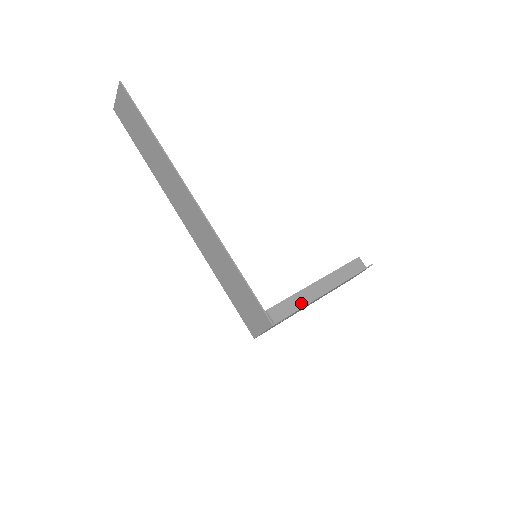
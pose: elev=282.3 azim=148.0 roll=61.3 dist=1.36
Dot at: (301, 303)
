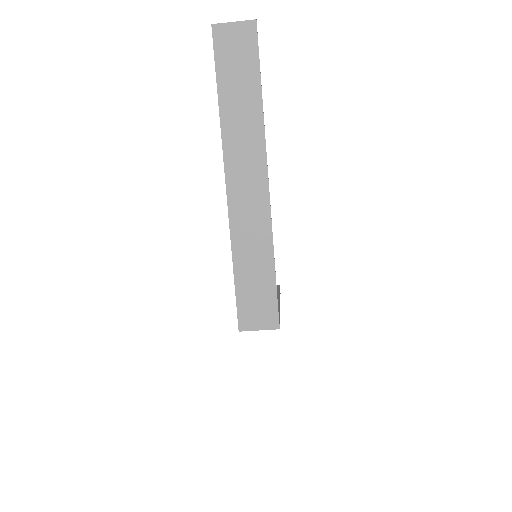
Dot at: occluded
